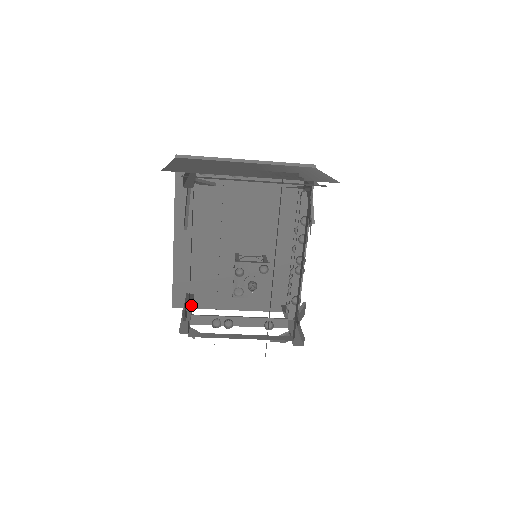
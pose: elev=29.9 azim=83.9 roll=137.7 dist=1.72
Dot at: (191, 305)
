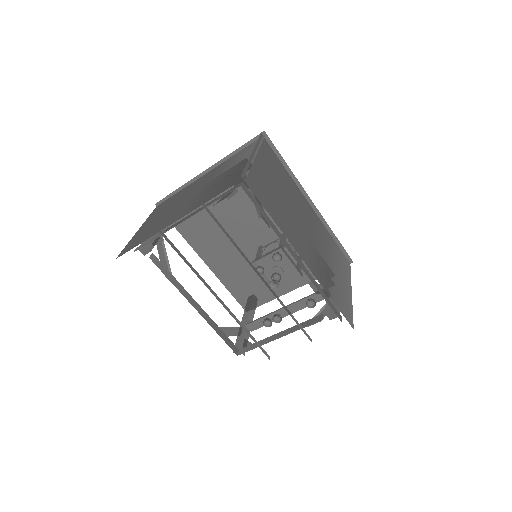
Dot at: (248, 311)
